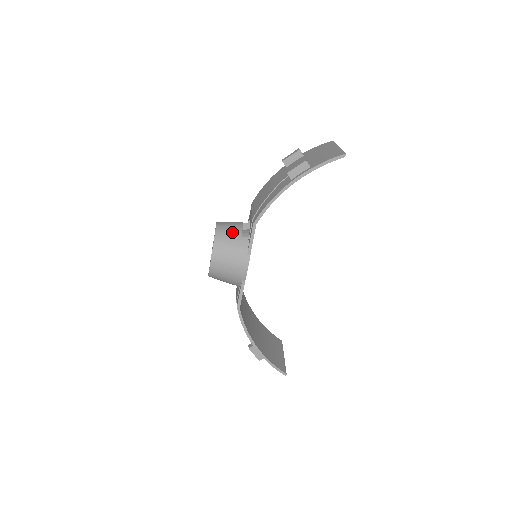
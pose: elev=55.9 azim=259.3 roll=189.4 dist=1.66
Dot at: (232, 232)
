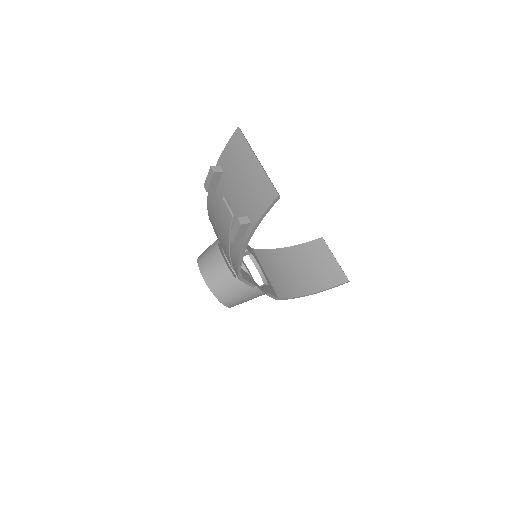
Dot at: (223, 279)
